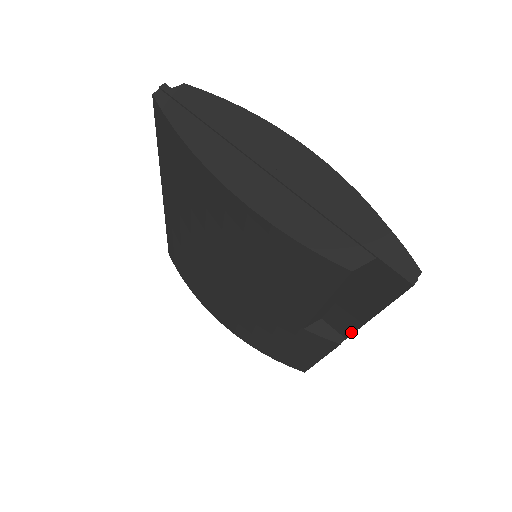
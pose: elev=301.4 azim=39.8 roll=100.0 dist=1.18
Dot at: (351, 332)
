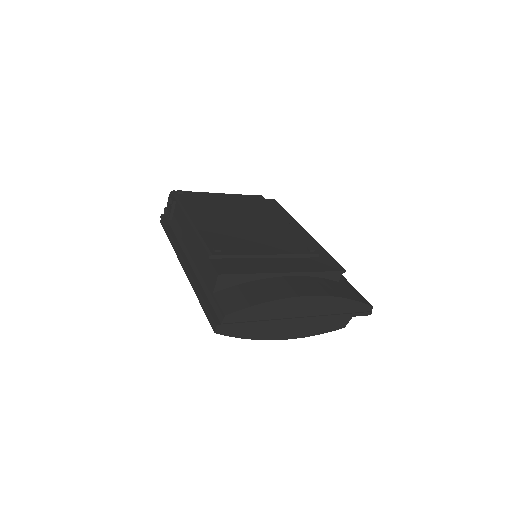
Dot at: occluded
